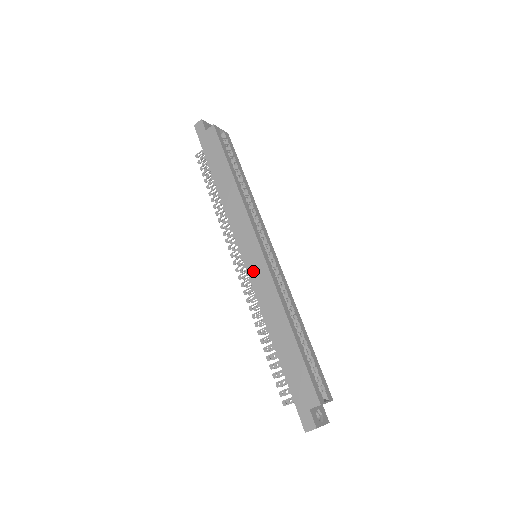
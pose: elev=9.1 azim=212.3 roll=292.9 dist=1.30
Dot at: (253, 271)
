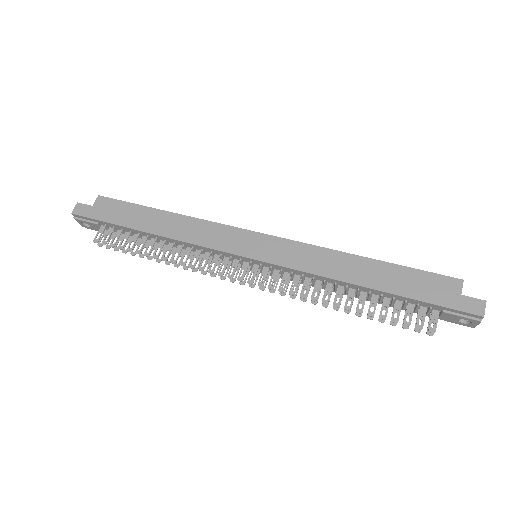
Dot at: (274, 256)
